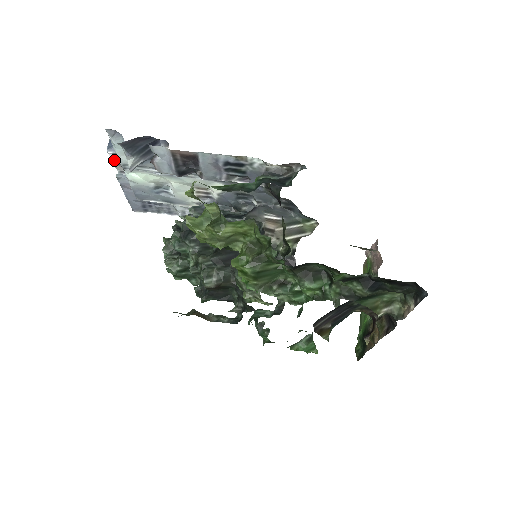
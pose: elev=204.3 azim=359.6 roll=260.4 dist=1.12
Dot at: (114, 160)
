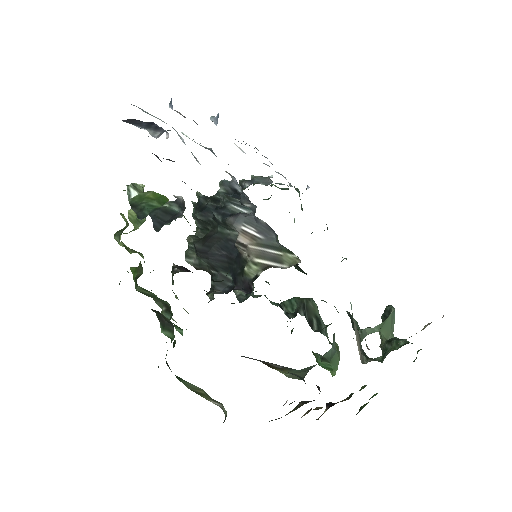
Dot at: (179, 113)
